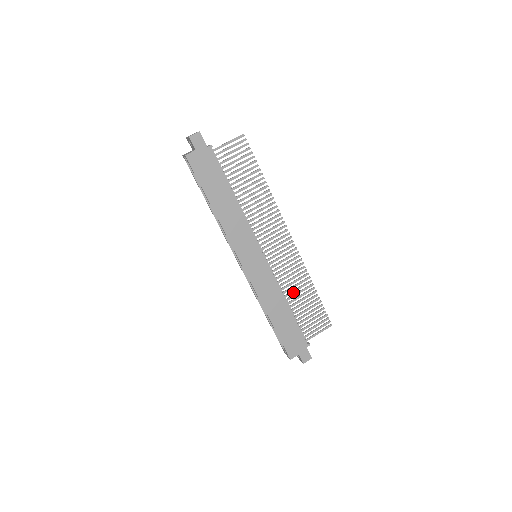
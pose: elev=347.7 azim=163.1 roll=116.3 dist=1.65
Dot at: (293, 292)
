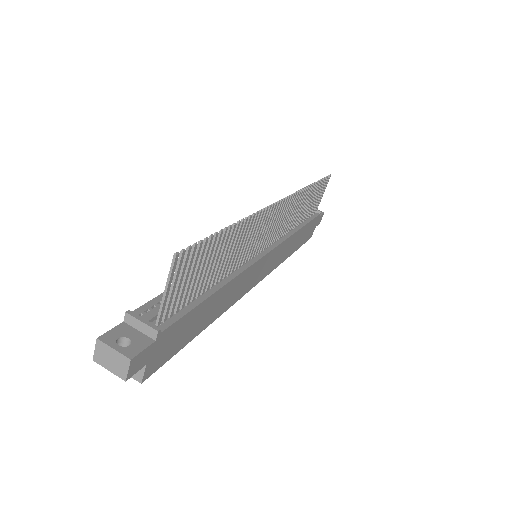
Dot at: (298, 216)
